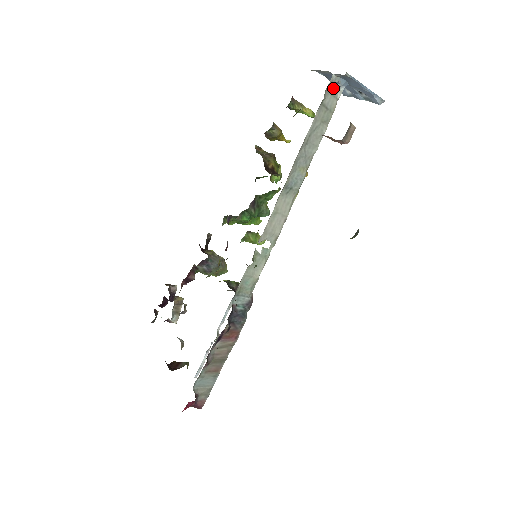
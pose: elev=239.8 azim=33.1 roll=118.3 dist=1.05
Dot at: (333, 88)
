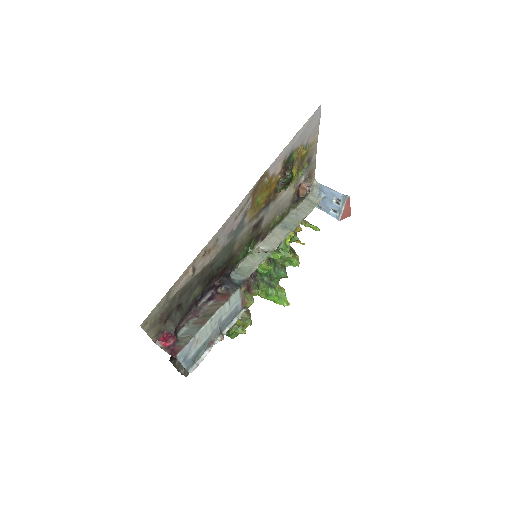
Dot at: (315, 195)
